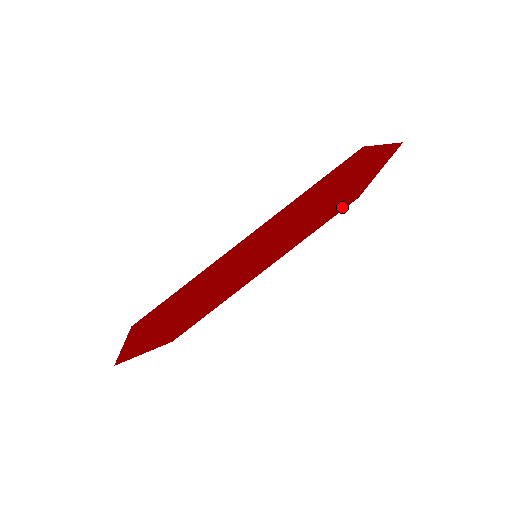
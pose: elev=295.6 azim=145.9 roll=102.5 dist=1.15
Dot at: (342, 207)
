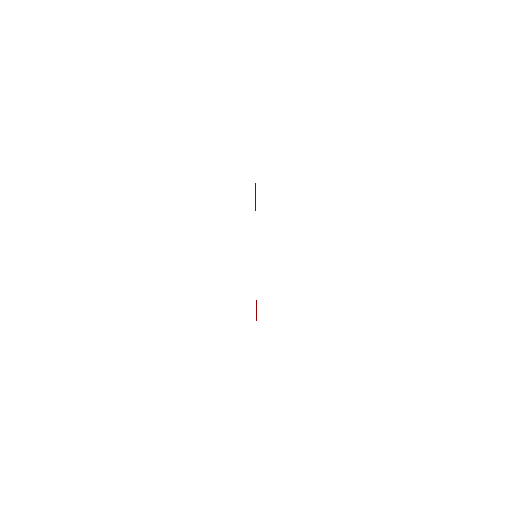
Dot at: occluded
